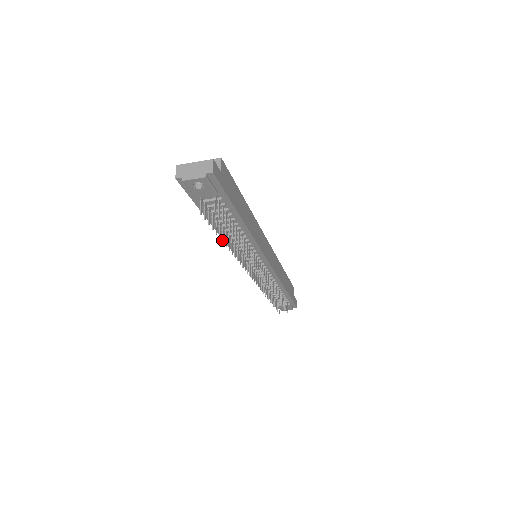
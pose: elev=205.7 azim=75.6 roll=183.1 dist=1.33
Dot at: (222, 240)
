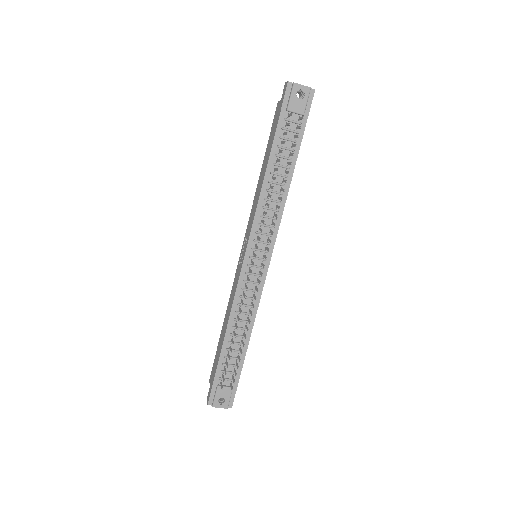
Dot at: (277, 168)
